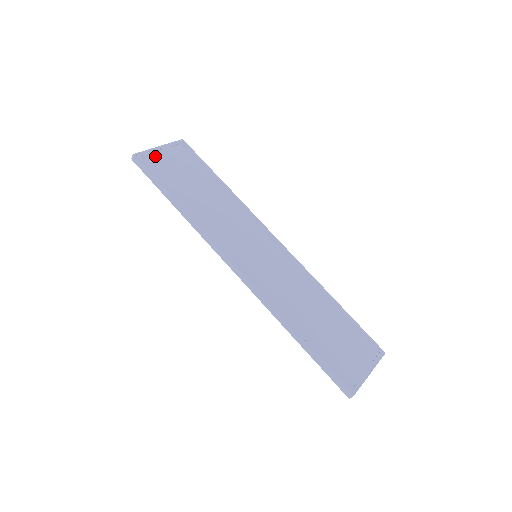
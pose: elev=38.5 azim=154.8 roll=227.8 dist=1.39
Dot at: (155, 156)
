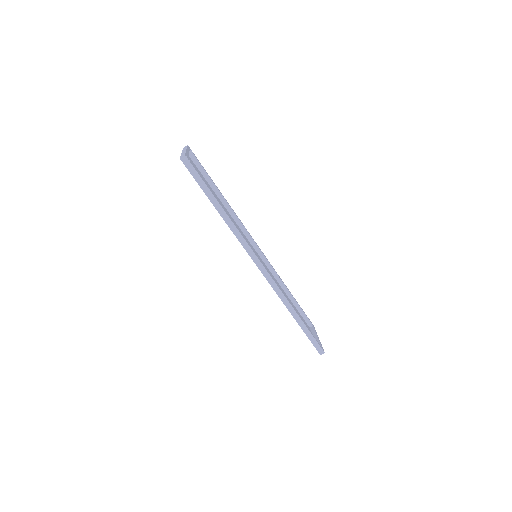
Dot at: occluded
